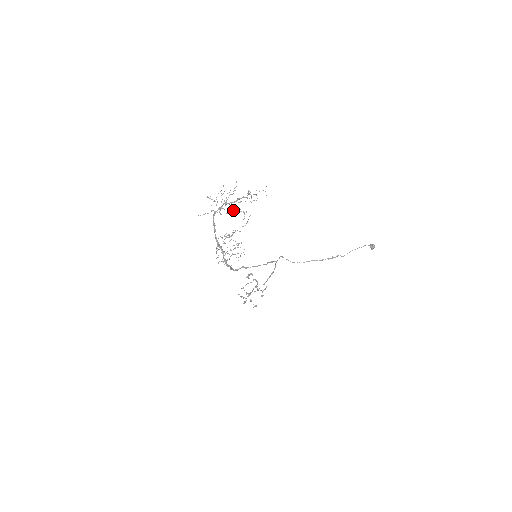
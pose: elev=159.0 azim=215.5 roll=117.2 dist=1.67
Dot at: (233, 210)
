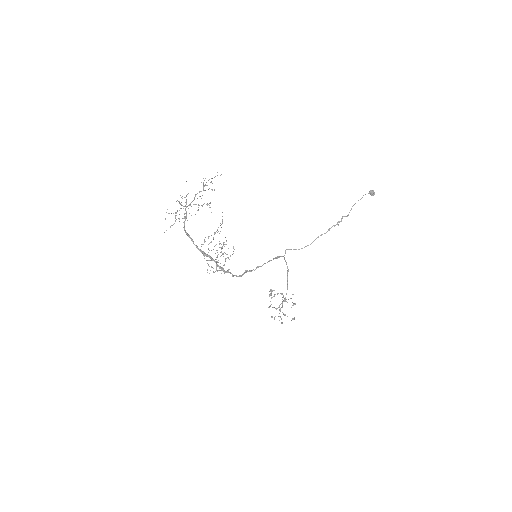
Dot at: occluded
